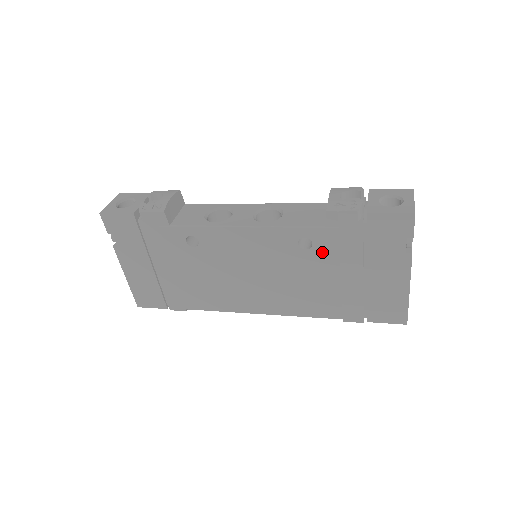
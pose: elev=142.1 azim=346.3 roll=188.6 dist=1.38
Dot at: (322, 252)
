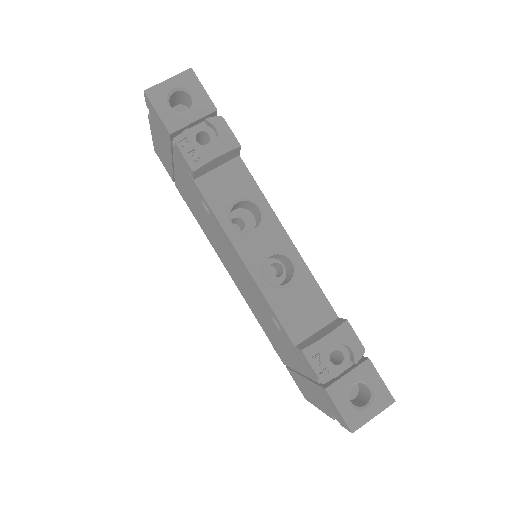
Dot at: (284, 339)
